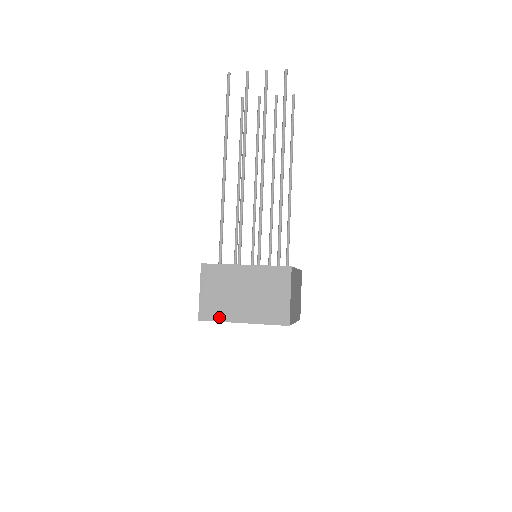
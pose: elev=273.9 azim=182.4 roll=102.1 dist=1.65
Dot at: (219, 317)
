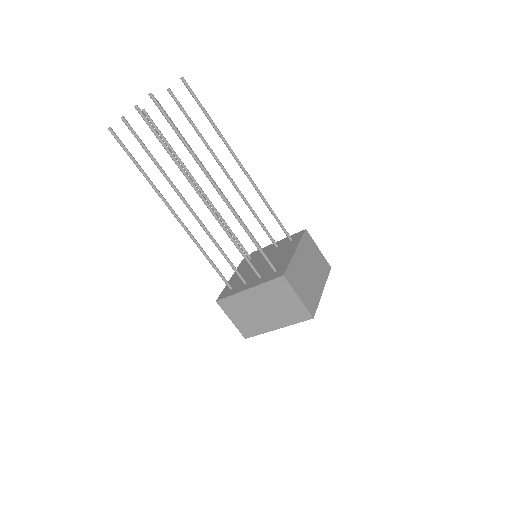
Dot at: (258, 332)
